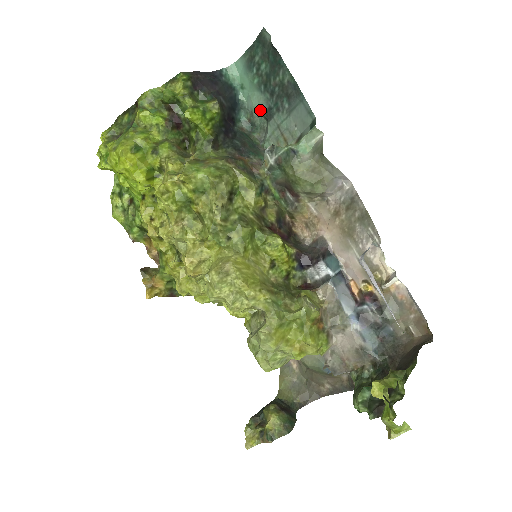
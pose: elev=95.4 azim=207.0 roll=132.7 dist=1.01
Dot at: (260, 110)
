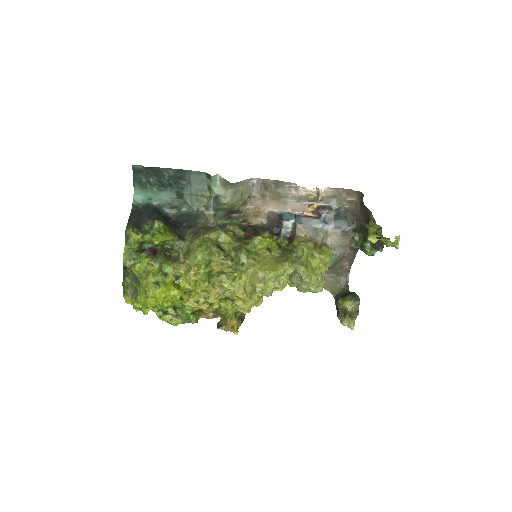
Dot at: (172, 198)
